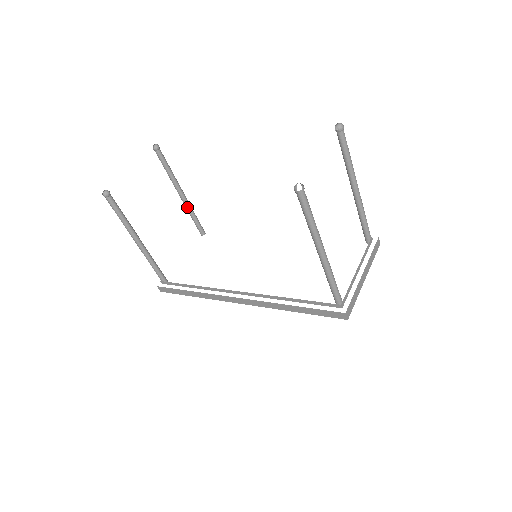
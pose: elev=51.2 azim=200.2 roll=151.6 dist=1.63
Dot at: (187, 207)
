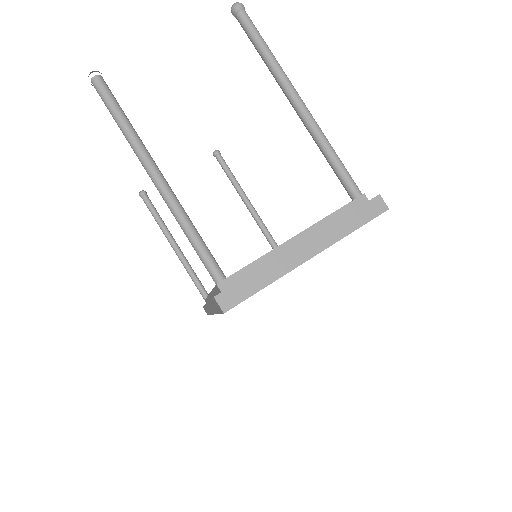
Dot at: (256, 221)
